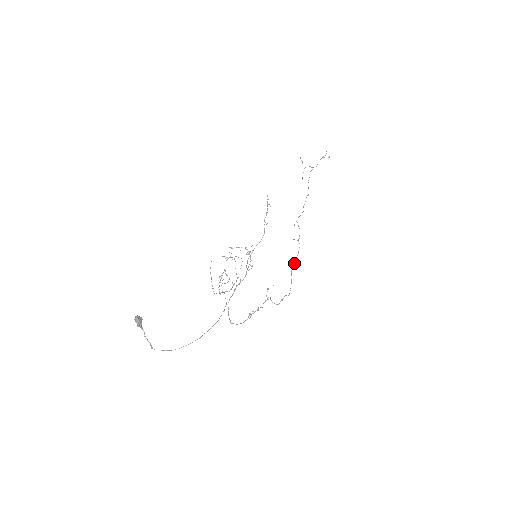
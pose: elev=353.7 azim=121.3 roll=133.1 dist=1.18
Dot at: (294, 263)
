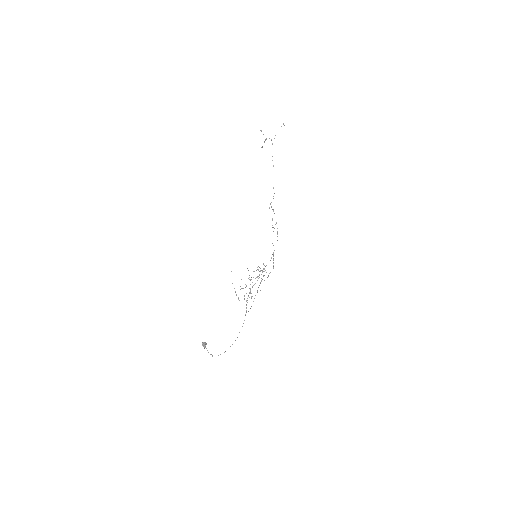
Dot at: occluded
